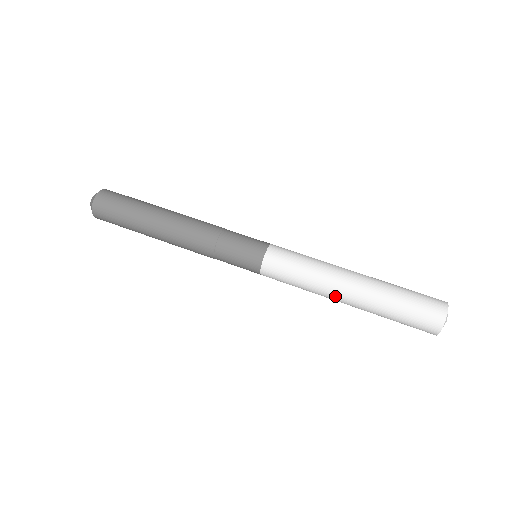
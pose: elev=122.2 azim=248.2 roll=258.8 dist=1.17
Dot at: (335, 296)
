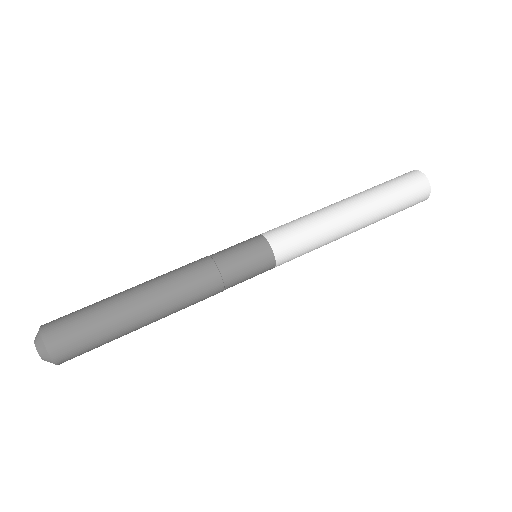
Dot at: (346, 234)
